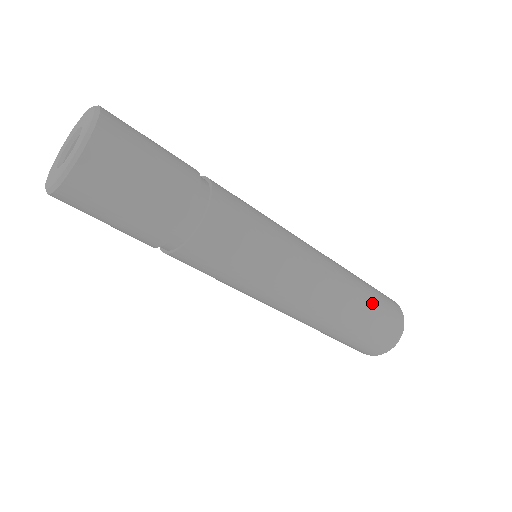
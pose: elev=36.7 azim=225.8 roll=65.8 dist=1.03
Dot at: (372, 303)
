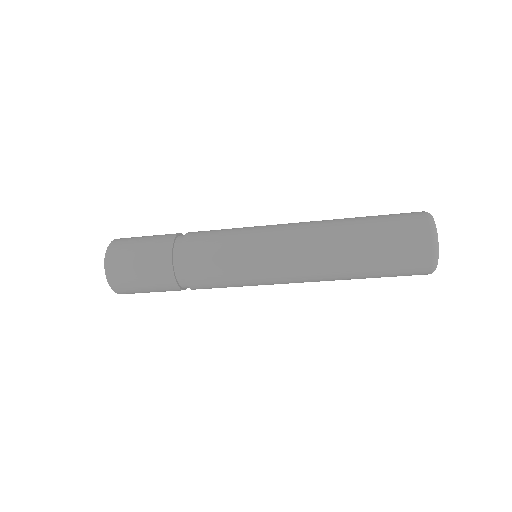
Dot at: (373, 265)
